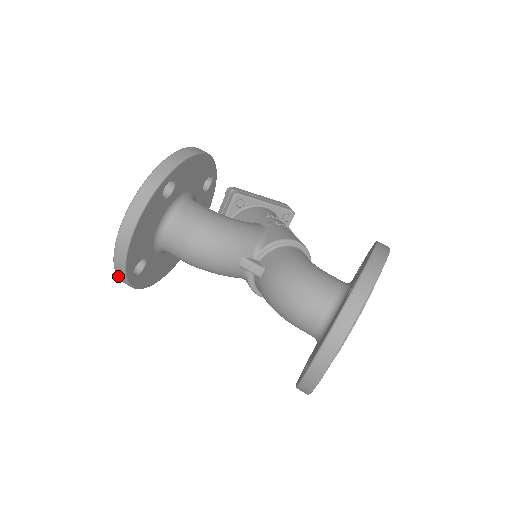
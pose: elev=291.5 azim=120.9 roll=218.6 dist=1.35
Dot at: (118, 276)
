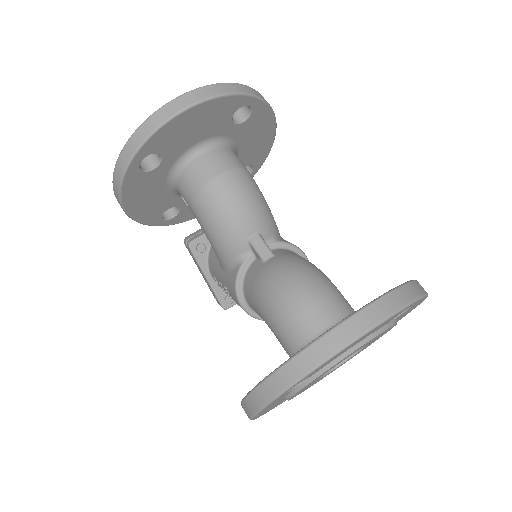
Dot at: (125, 148)
